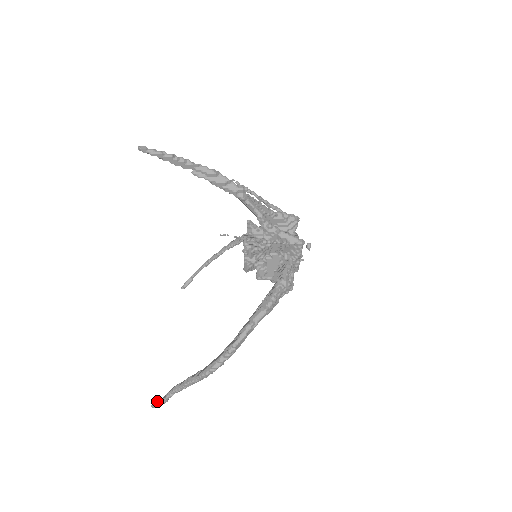
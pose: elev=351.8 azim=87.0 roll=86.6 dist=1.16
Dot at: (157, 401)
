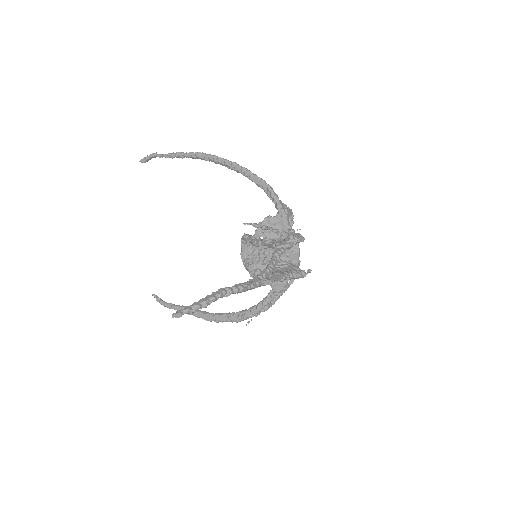
Dot at: (160, 301)
